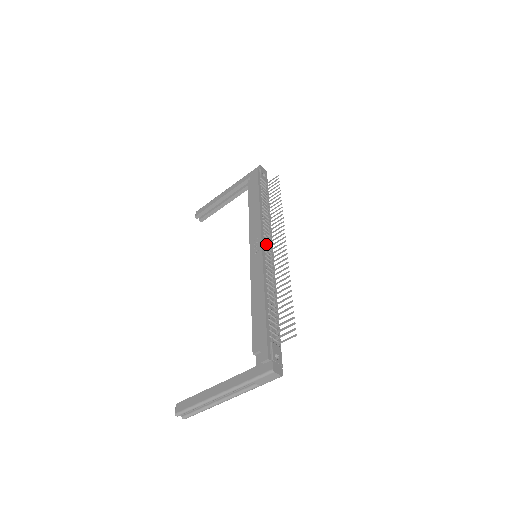
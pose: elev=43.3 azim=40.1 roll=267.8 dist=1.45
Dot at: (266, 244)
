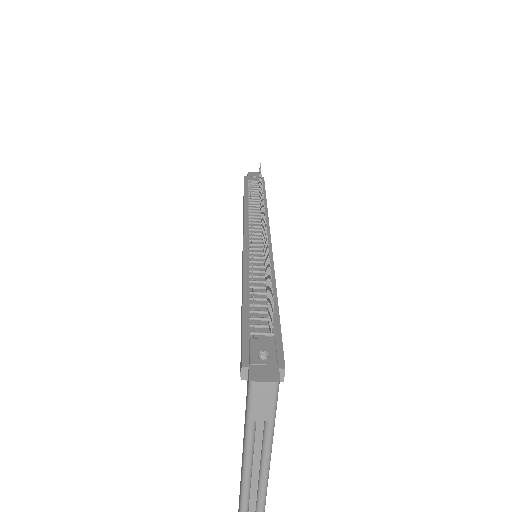
Dot at: (252, 233)
